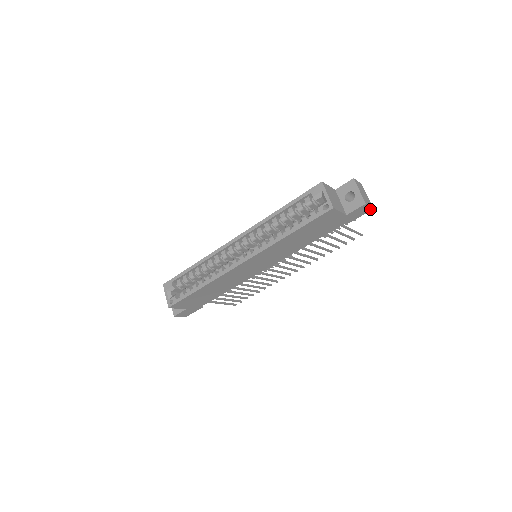
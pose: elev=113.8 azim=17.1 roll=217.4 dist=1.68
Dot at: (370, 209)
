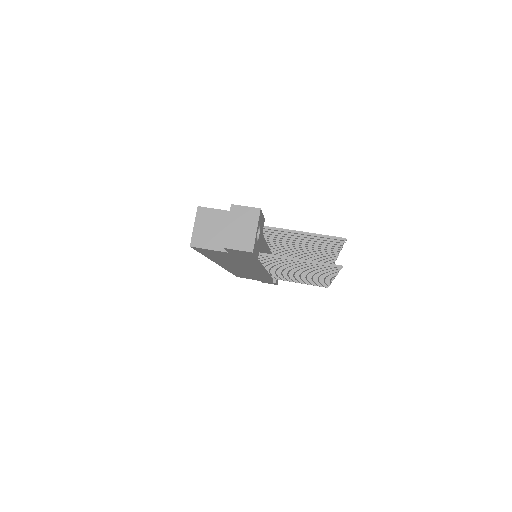
Dot at: (249, 252)
